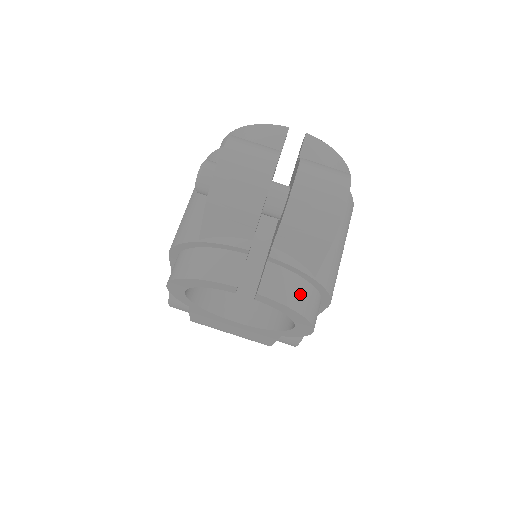
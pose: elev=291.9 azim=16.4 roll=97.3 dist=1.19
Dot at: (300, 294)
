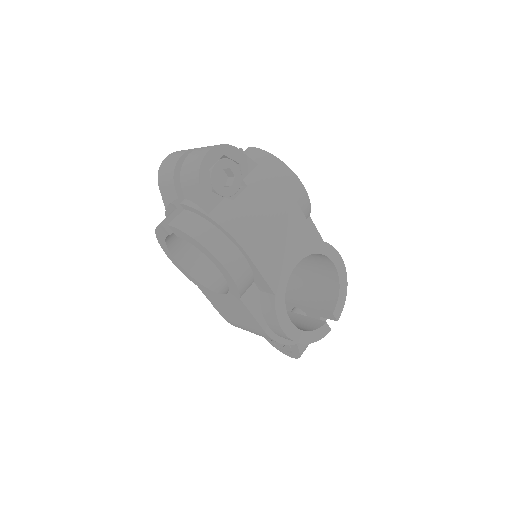
Dot at: (198, 227)
